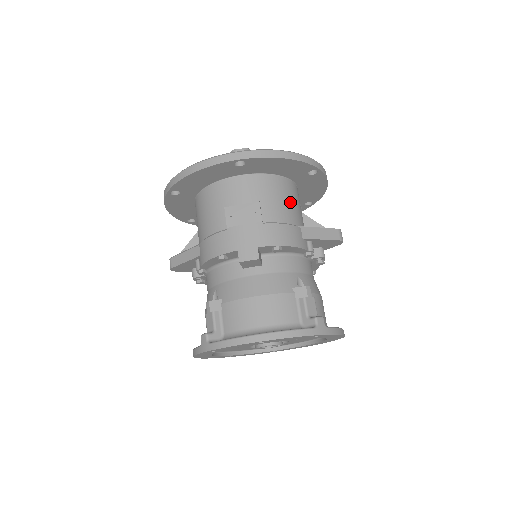
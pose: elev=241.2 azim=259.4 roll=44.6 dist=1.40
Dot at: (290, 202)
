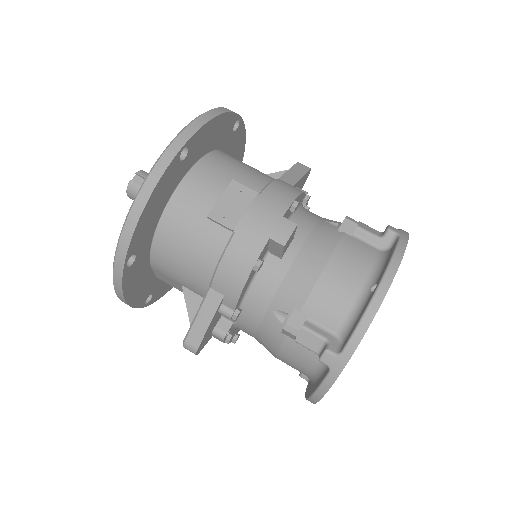
Dot at: (248, 166)
